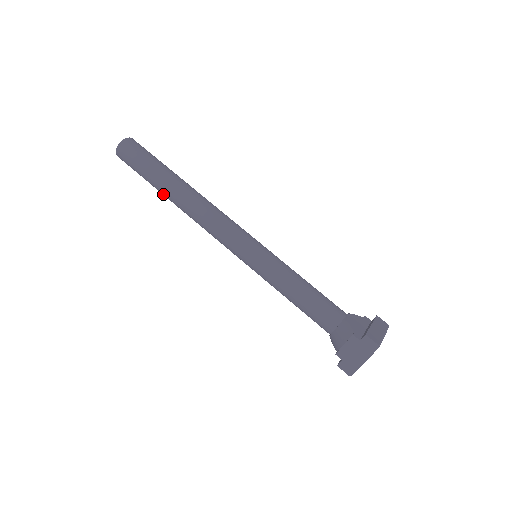
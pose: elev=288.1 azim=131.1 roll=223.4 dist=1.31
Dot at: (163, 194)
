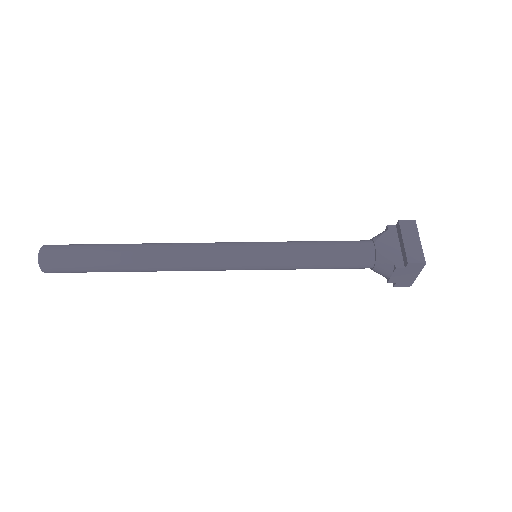
Dot at: (126, 271)
